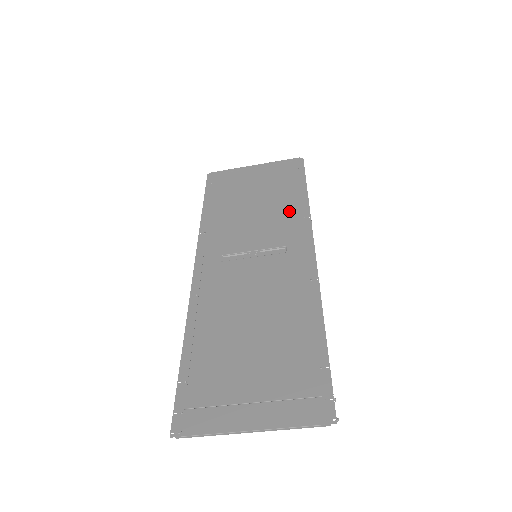
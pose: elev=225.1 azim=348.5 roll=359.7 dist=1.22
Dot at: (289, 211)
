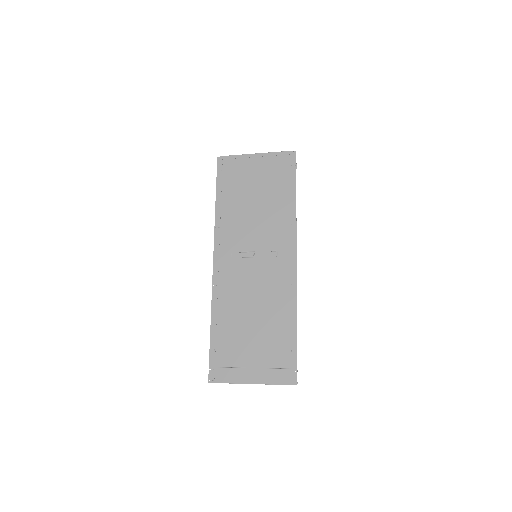
Dot at: (281, 215)
